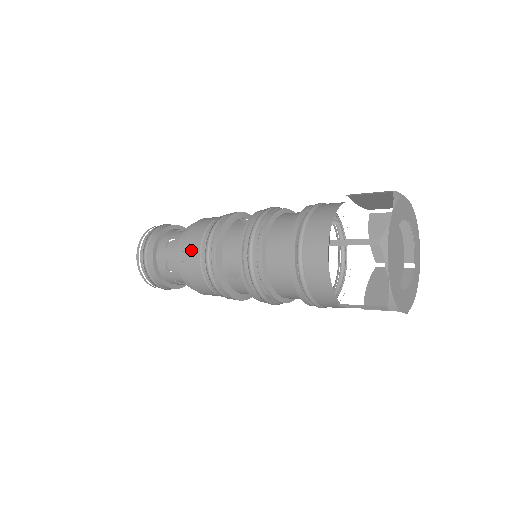
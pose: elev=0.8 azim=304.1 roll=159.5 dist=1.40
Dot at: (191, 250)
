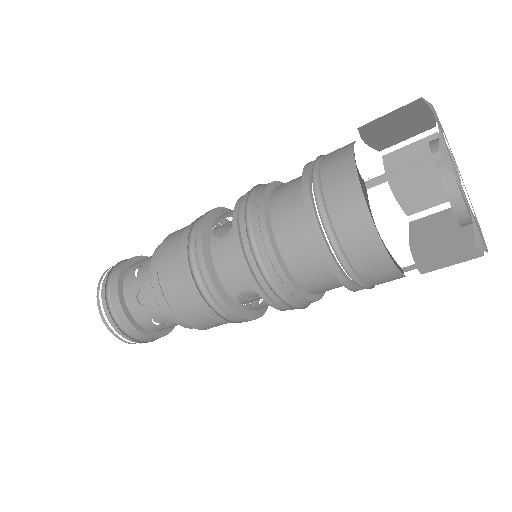
Dot at: (179, 230)
